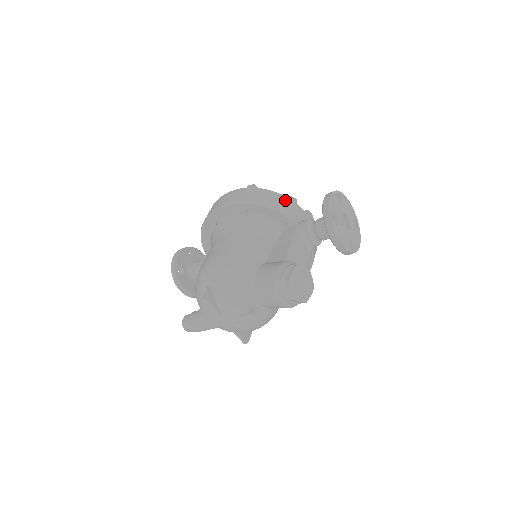
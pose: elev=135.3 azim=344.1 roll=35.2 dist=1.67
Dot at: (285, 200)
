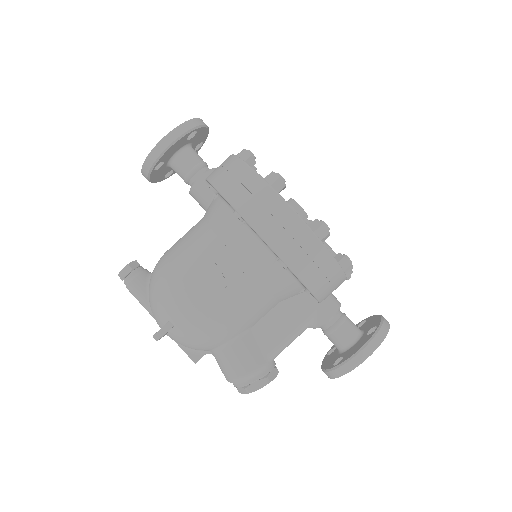
Dot at: (338, 278)
